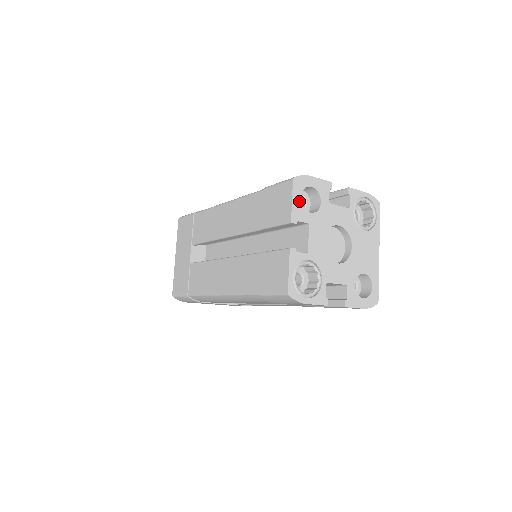
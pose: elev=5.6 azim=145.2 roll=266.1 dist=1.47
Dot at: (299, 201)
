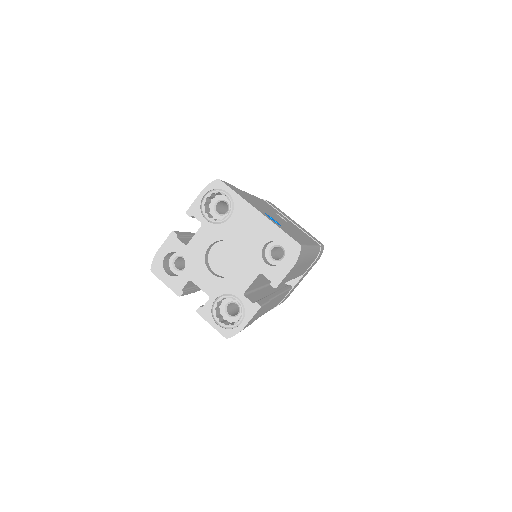
Dot at: (169, 277)
